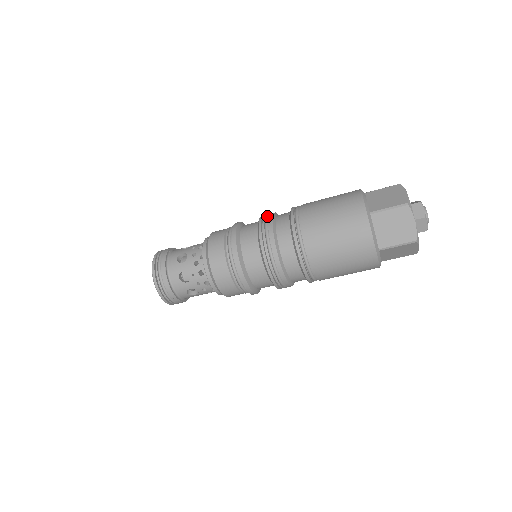
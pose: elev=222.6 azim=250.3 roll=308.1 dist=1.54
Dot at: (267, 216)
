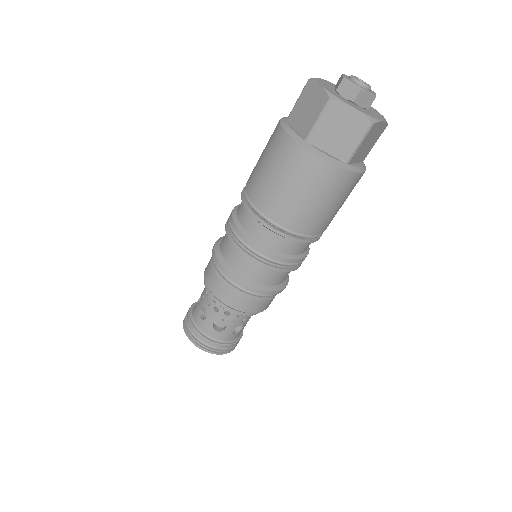
Dot at: (229, 222)
